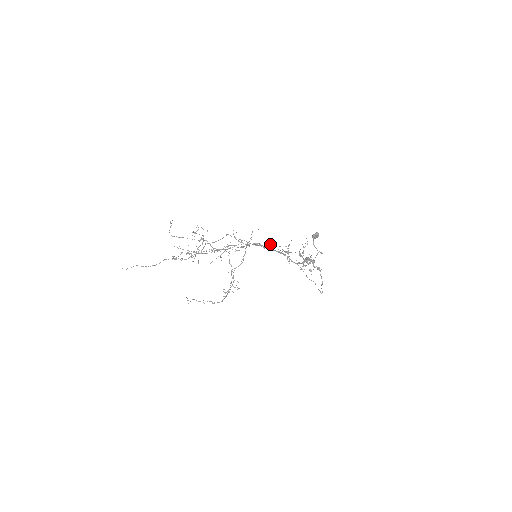
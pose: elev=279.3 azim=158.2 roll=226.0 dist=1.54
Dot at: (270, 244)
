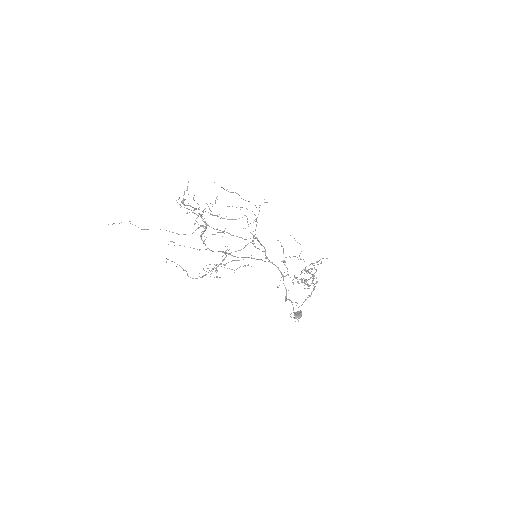
Dot at: (282, 246)
